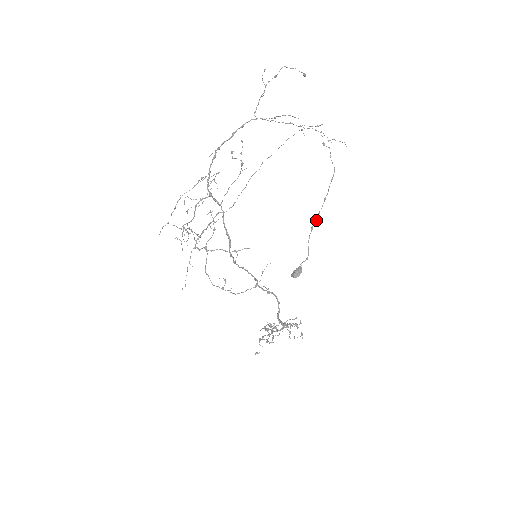
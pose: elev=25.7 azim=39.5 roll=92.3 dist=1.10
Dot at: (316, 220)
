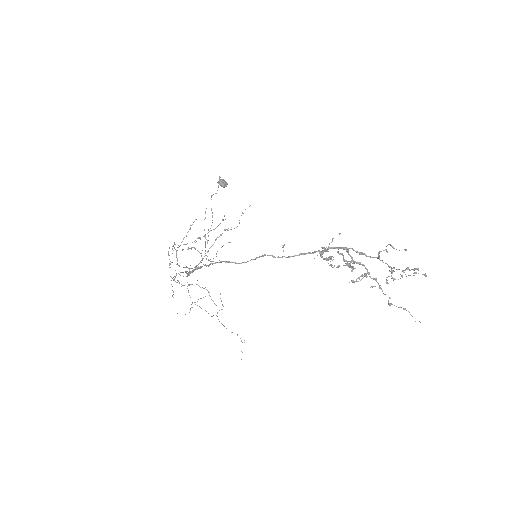
Dot at: occluded
